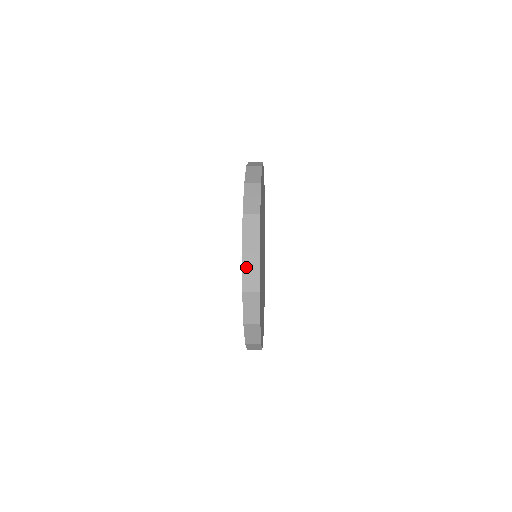
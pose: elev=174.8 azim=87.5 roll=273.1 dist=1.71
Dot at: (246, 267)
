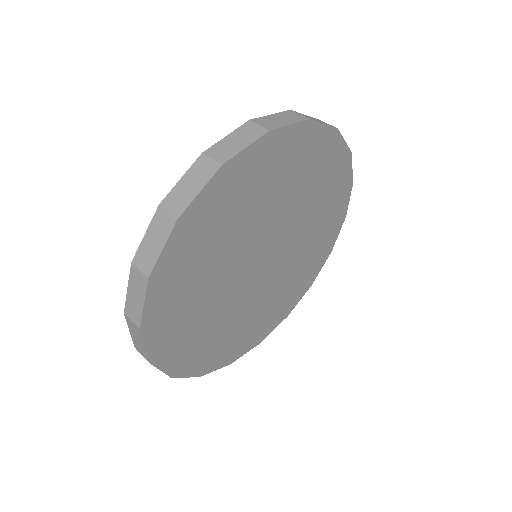
Dot at: occluded
